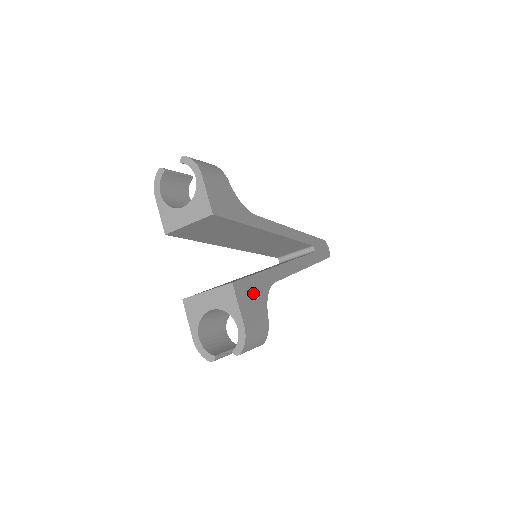
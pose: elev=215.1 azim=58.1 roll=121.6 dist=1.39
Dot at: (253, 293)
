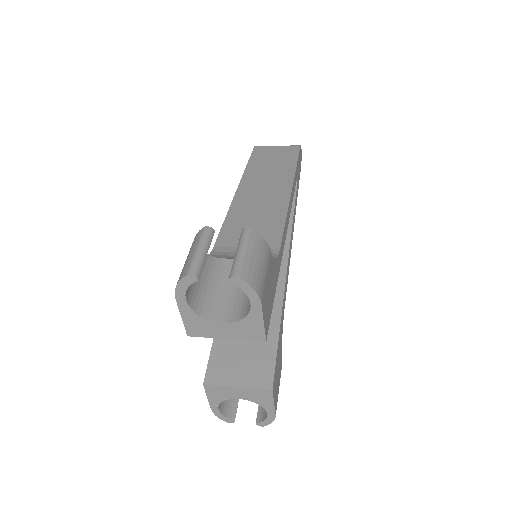
Dot at: (278, 364)
